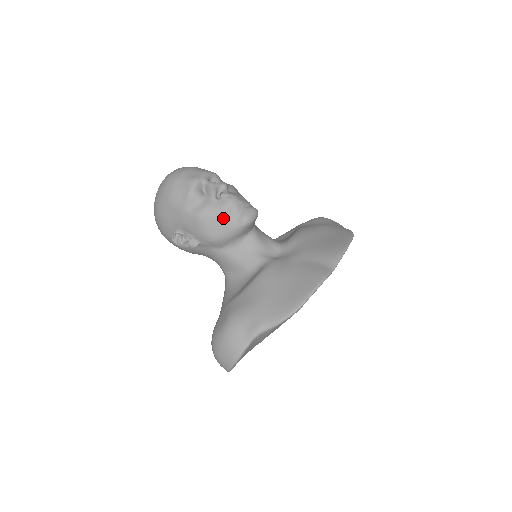
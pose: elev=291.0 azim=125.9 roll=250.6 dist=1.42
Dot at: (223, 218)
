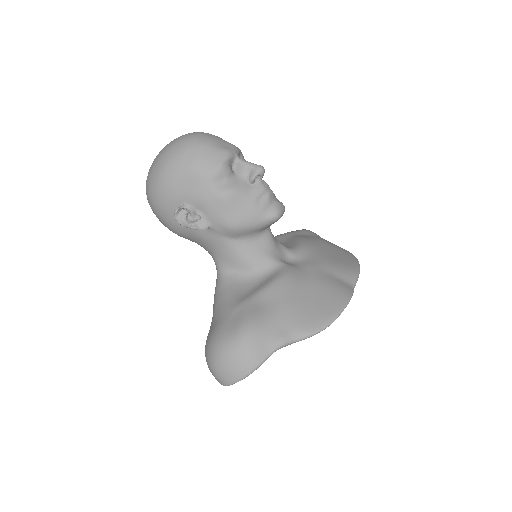
Dot at: (253, 205)
